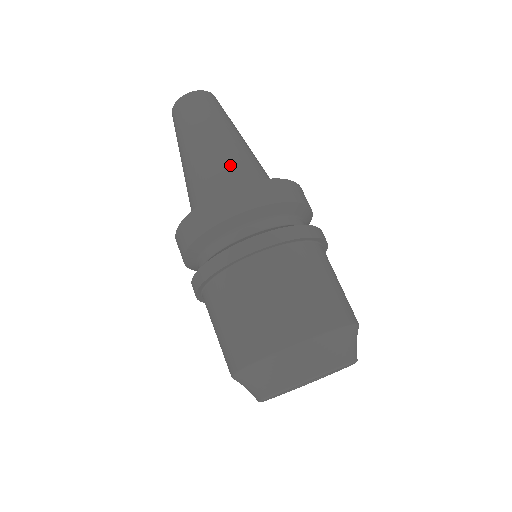
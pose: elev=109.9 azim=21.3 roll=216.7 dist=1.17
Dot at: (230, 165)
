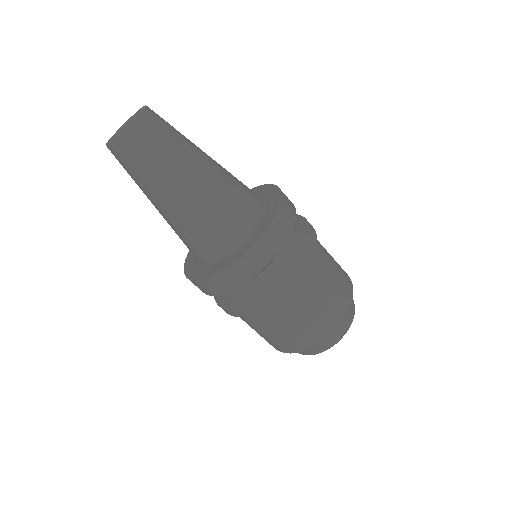
Dot at: (181, 237)
